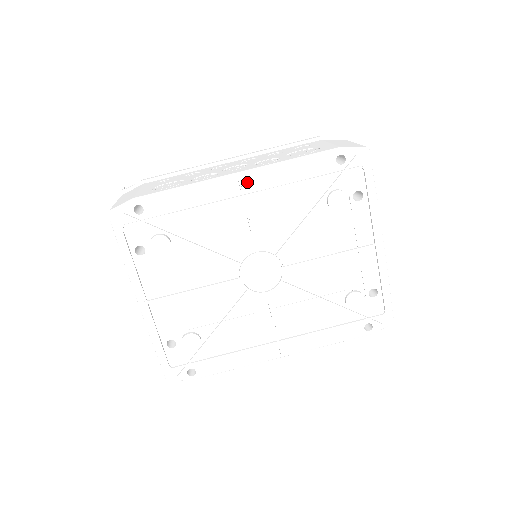
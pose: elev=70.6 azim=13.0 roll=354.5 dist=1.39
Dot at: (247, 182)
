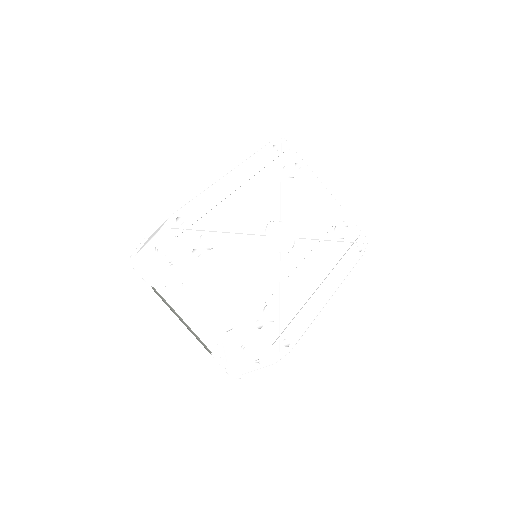
Dot at: (236, 177)
